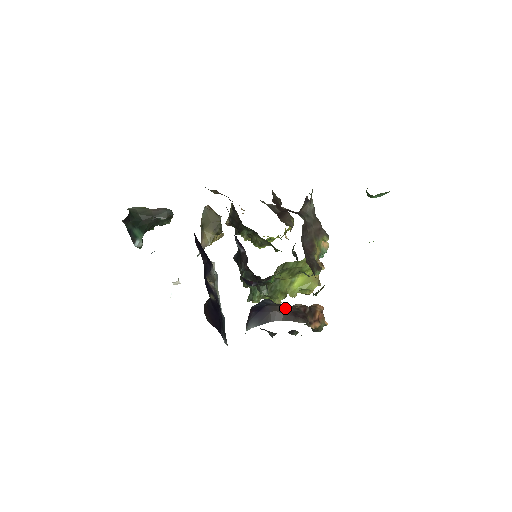
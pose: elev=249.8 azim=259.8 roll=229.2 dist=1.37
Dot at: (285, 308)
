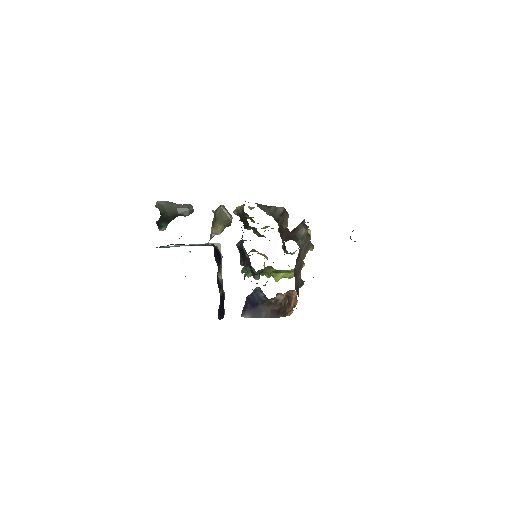
Dot at: (272, 308)
